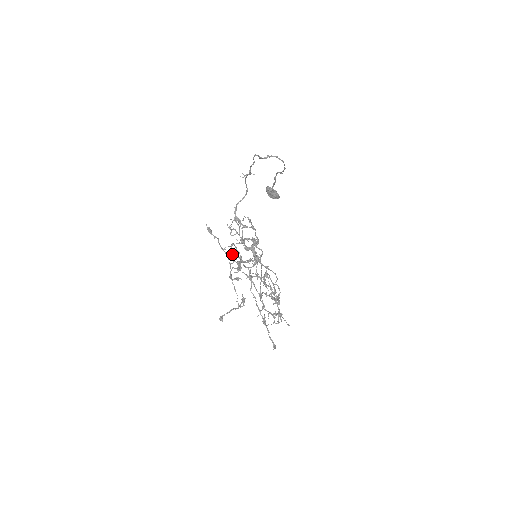
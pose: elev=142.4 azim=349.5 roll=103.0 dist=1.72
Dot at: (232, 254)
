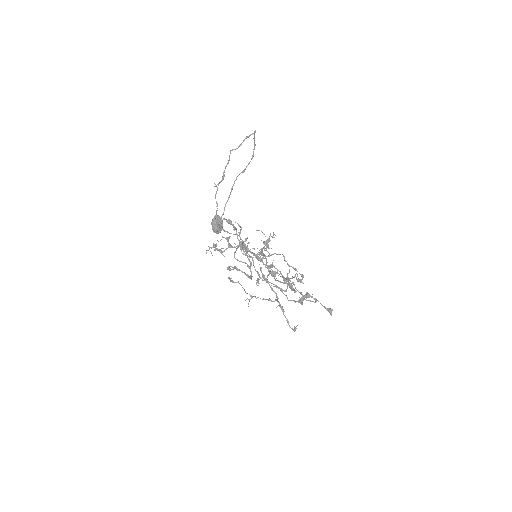
Dot at: (261, 231)
